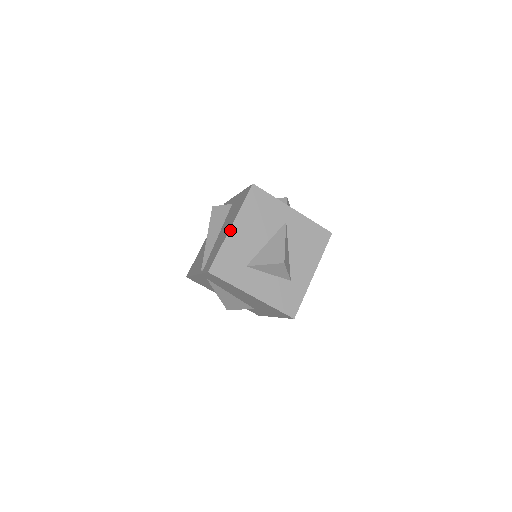
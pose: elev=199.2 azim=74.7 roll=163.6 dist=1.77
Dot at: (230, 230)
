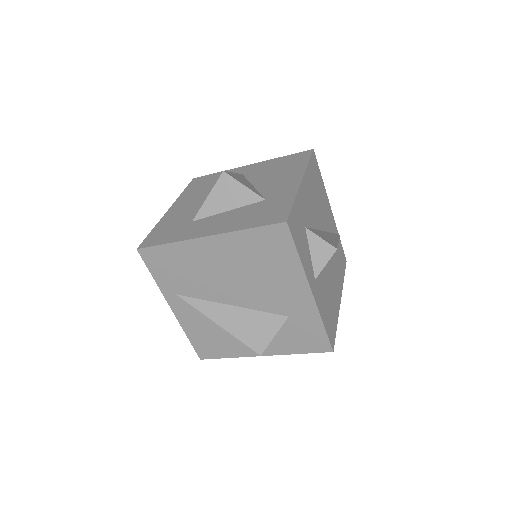
Dot at: (167, 212)
